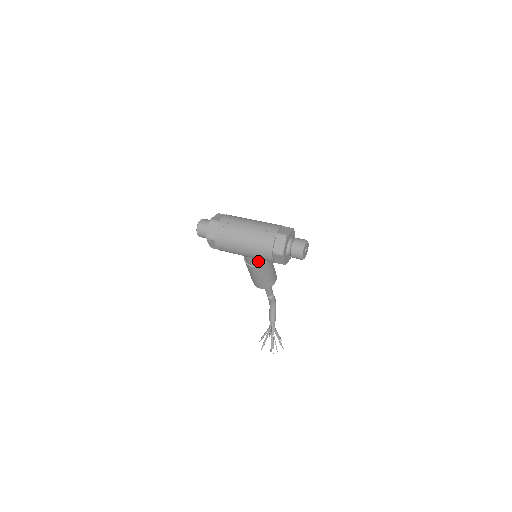
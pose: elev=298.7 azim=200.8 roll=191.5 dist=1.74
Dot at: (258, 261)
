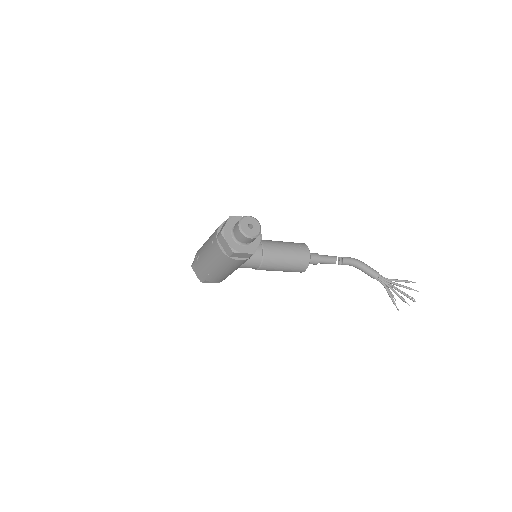
Dot at: (253, 262)
